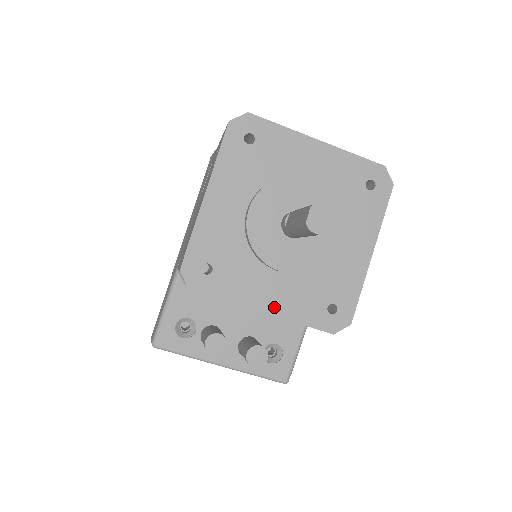
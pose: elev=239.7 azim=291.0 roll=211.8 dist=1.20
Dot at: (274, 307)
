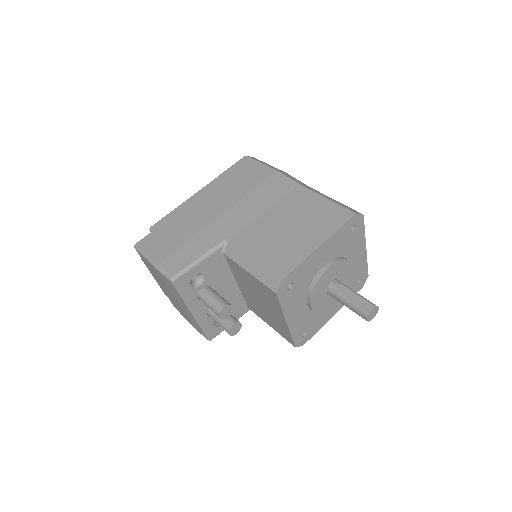
Dot at: (292, 322)
